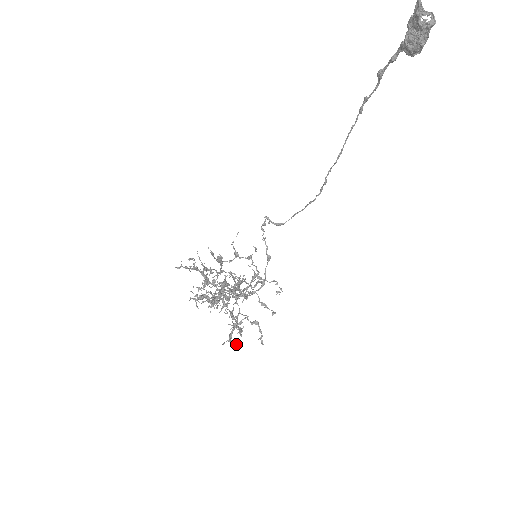
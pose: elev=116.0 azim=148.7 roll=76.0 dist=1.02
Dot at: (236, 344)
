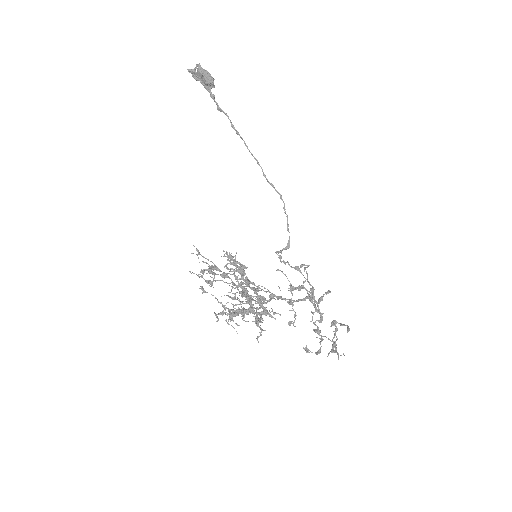
Dot at: (274, 313)
